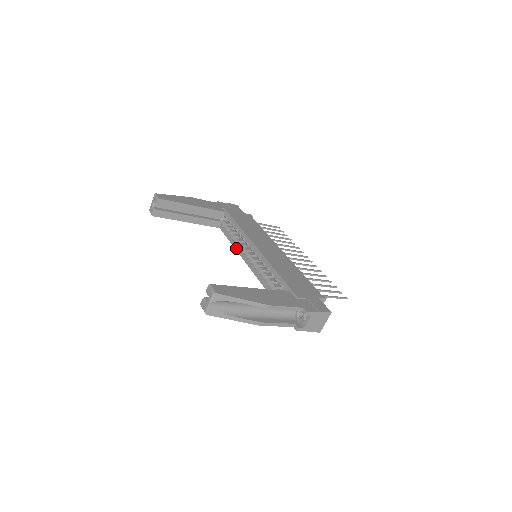
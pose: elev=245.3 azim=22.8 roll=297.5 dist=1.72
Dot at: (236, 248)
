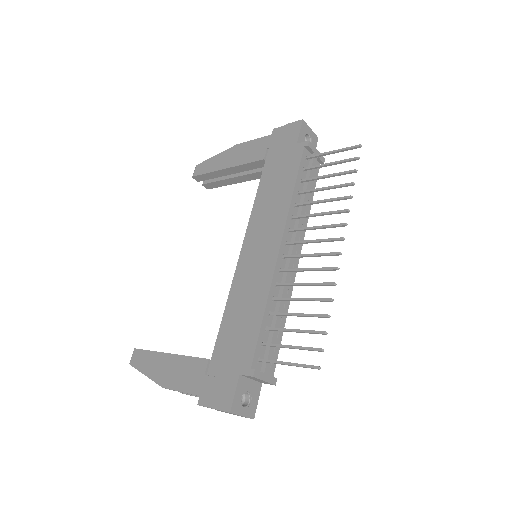
Dot at: occluded
